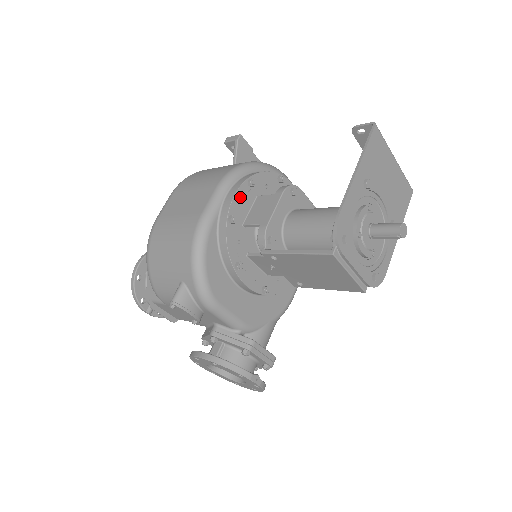
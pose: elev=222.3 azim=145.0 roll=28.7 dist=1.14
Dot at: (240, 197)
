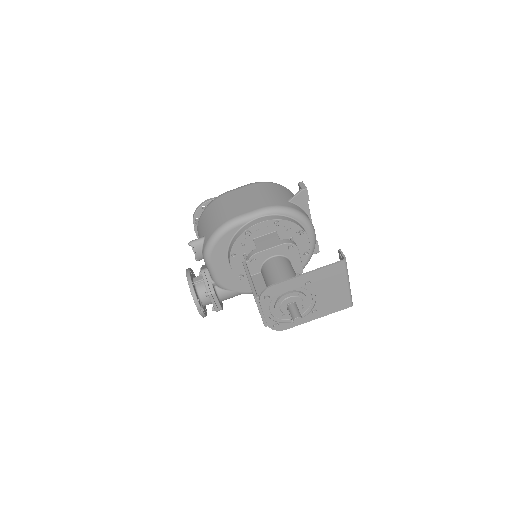
Dot at: (263, 225)
